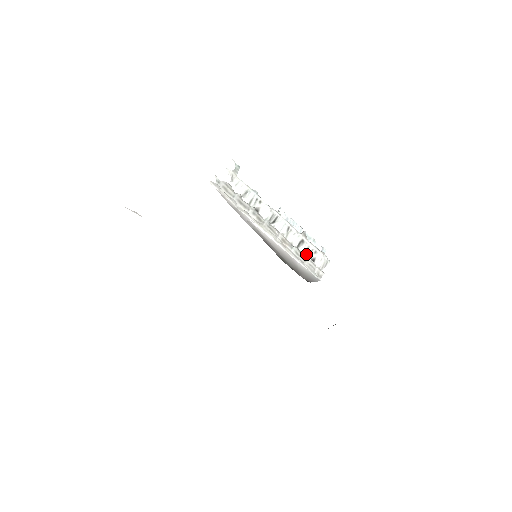
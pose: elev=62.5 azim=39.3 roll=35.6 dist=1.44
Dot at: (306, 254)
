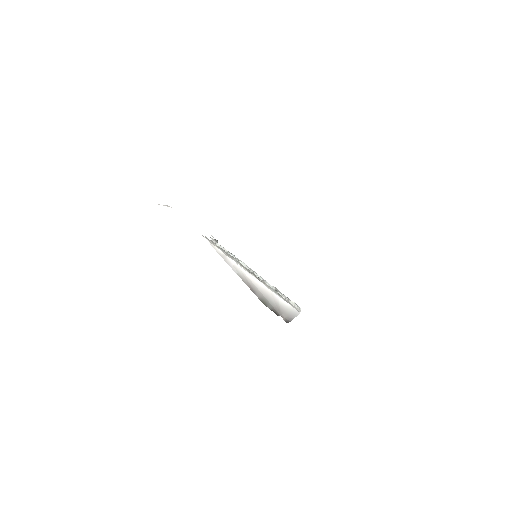
Dot at: occluded
